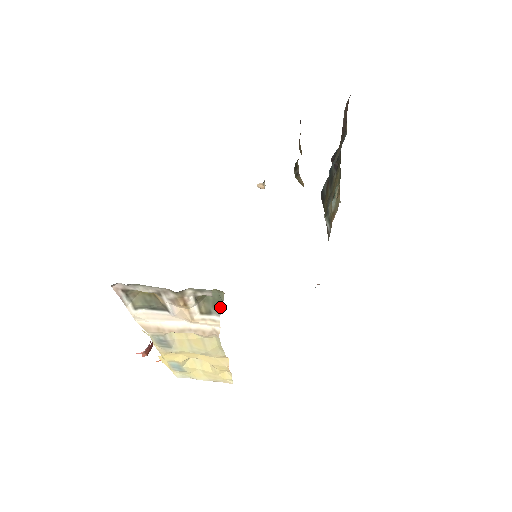
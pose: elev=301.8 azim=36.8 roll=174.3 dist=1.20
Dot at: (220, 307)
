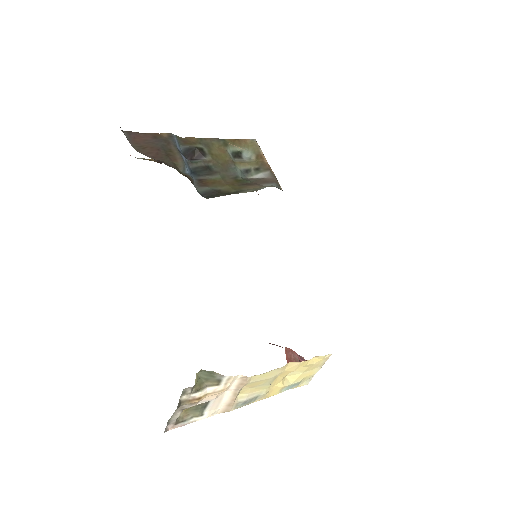
Dot at: (216, 374)
